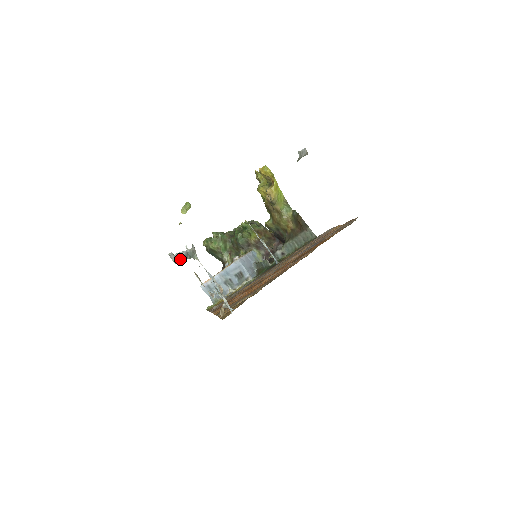
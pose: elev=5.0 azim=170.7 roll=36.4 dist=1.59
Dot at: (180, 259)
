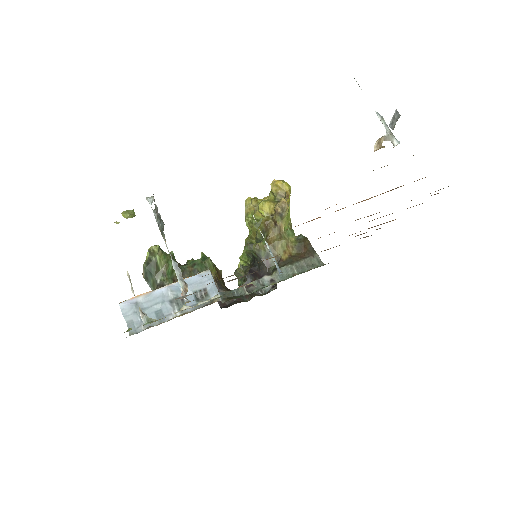
Dot at: (157, 213)
